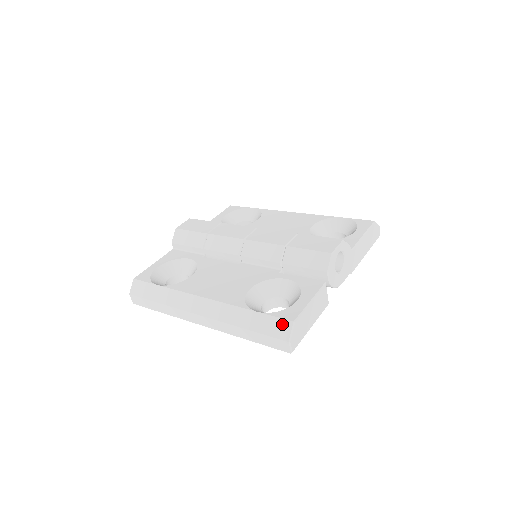
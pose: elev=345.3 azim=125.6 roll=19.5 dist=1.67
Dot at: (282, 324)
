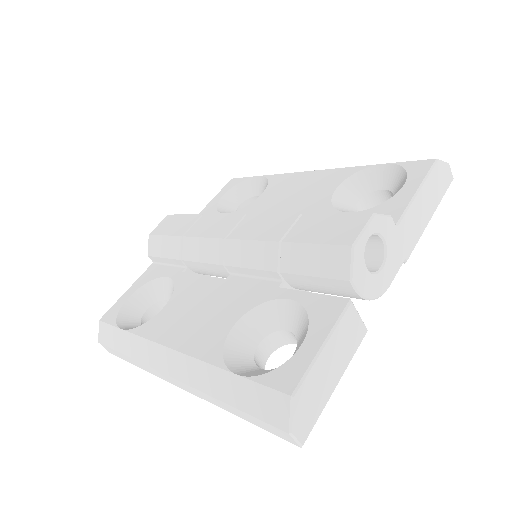
Dot at: (274, 399)
